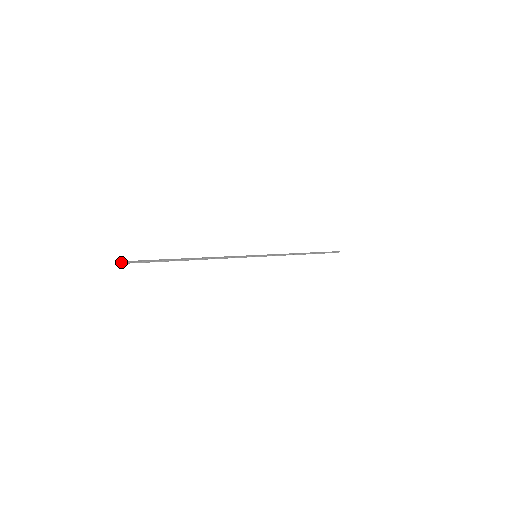
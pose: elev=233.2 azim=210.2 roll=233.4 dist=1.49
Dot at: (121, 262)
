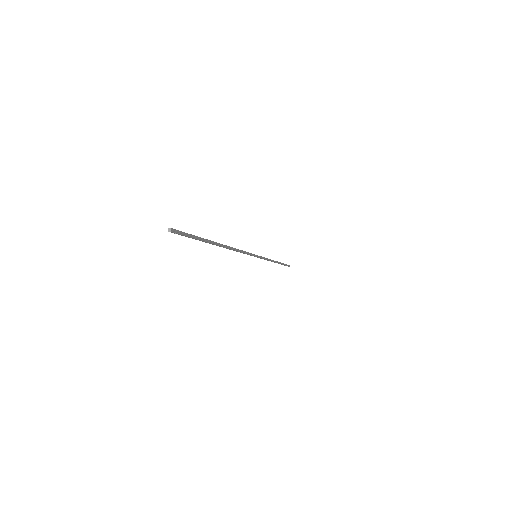
Dot at: (171, 228)
